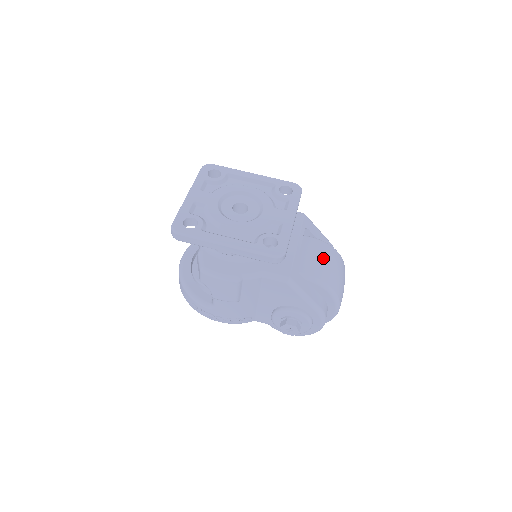
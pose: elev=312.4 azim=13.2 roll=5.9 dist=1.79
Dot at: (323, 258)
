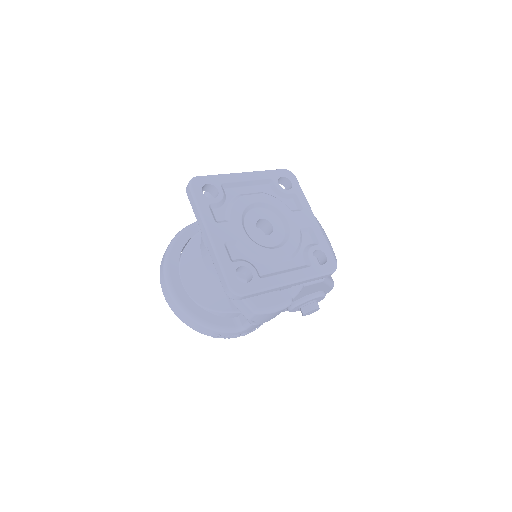
Dot at: occluded
